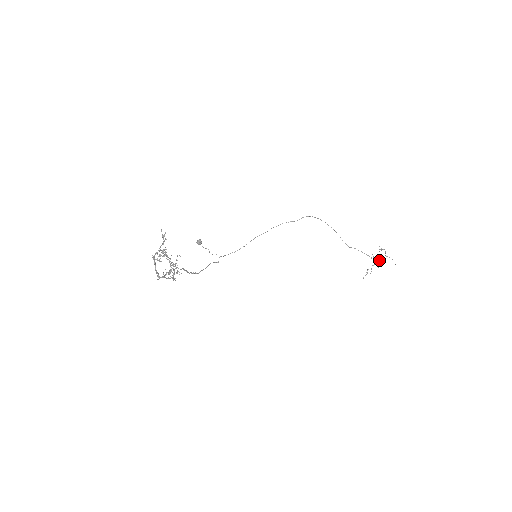
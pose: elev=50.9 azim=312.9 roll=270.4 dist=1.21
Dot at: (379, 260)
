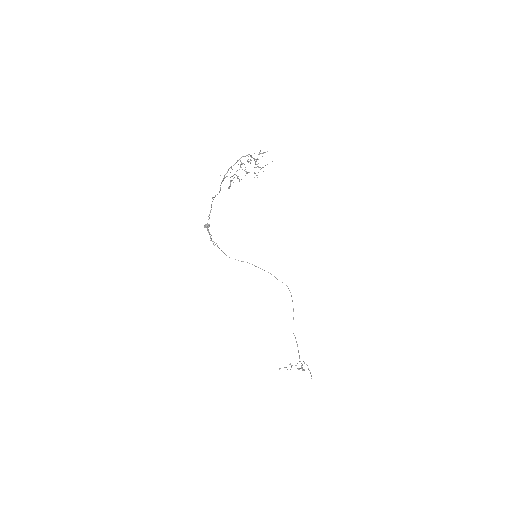
Dot at: (302, 364)
